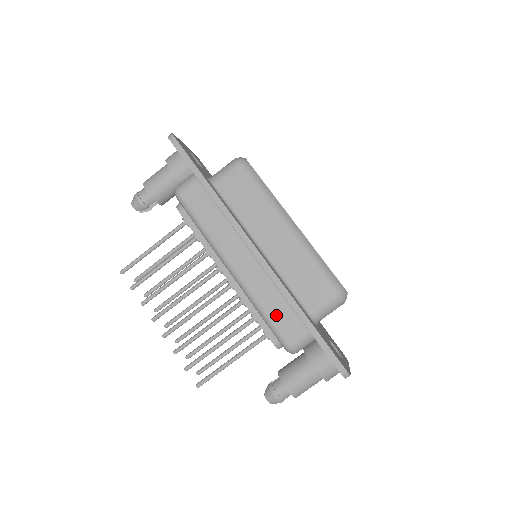
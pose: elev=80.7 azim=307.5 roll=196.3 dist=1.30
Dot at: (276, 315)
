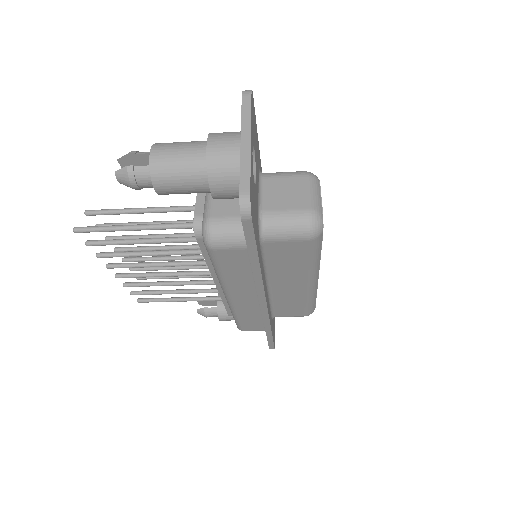
Dot at: (247, 323)
